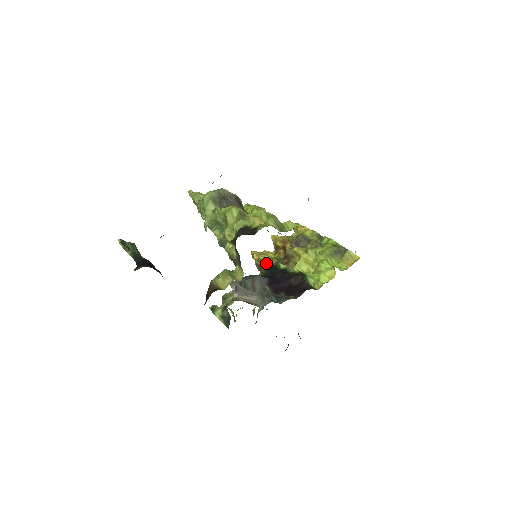
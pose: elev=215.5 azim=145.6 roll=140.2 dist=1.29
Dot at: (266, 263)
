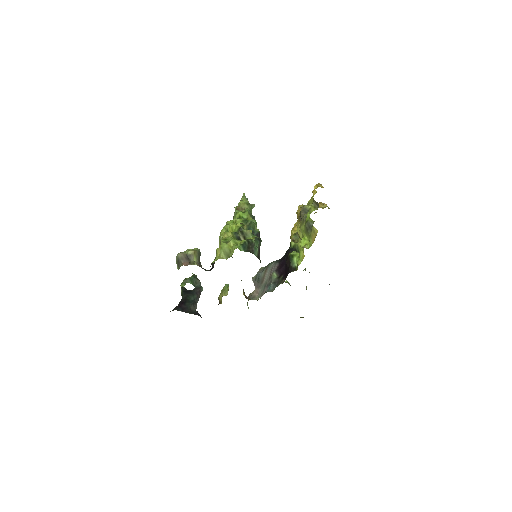
Dot at: occluded
